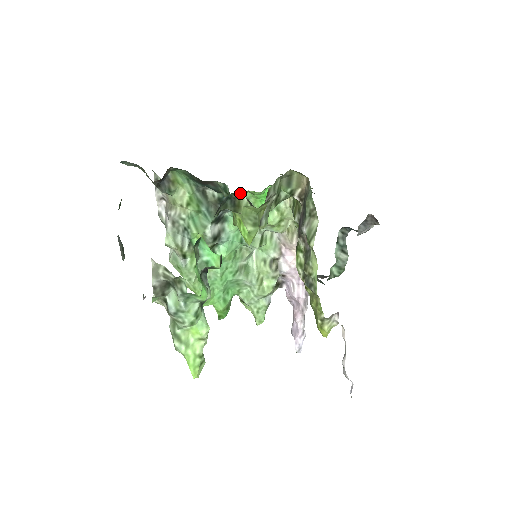
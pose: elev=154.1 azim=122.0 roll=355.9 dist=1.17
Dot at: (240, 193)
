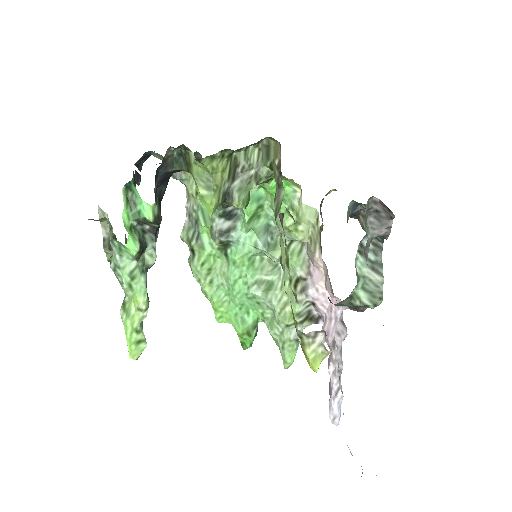
Dot at: (184, 145)
